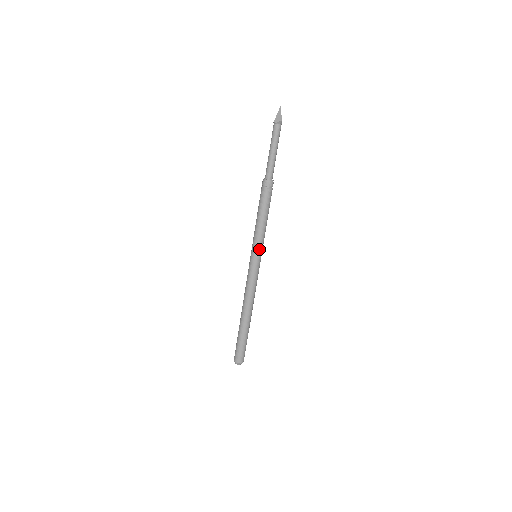
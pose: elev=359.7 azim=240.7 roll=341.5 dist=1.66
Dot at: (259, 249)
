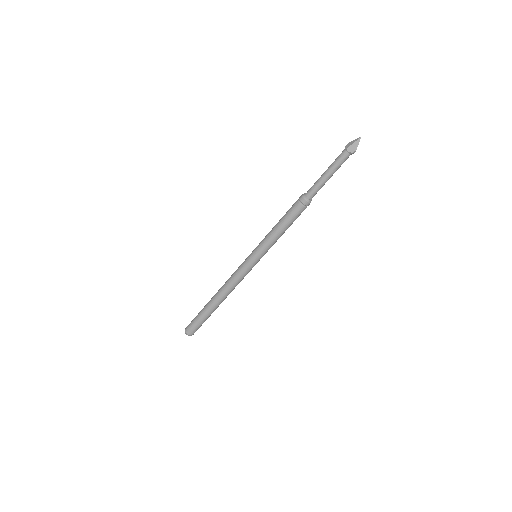
Dot at: (264, 253)
